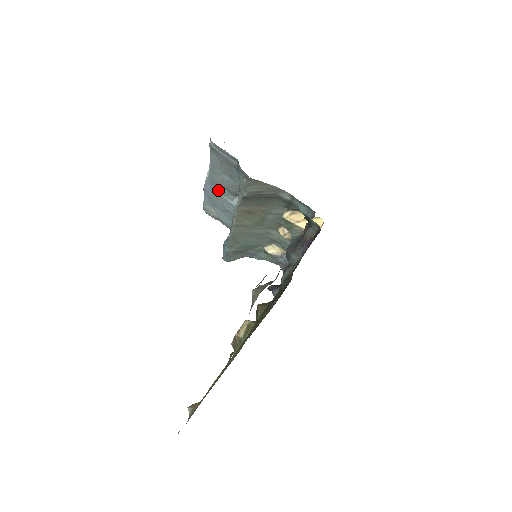
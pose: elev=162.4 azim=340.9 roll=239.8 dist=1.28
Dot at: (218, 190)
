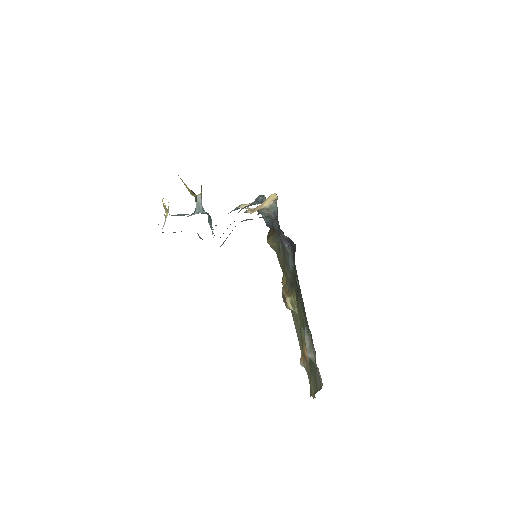
Dot at: occluded
